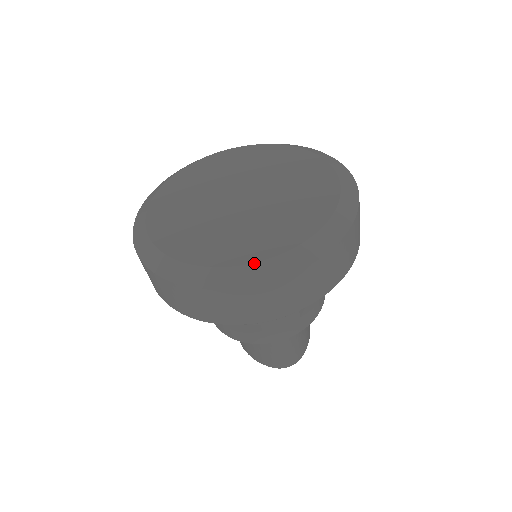
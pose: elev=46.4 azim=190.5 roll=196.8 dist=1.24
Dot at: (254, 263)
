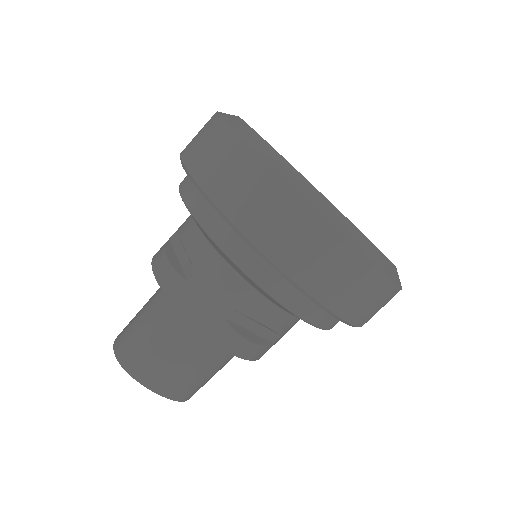
Dot at: occluded
